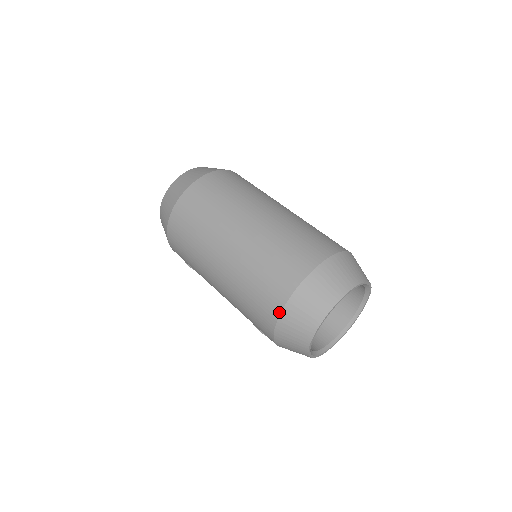
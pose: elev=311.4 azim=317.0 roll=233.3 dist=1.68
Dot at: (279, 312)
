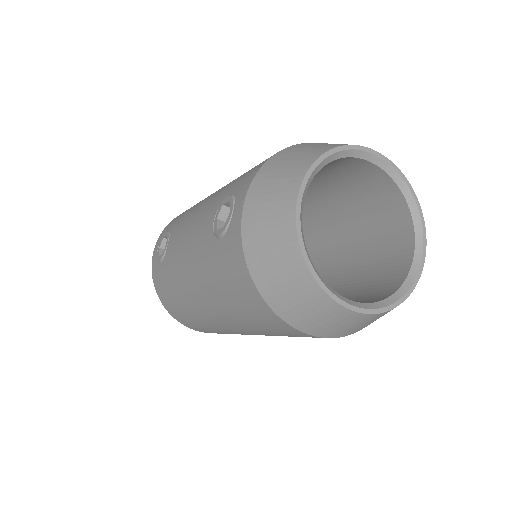
Dot at: occluded
